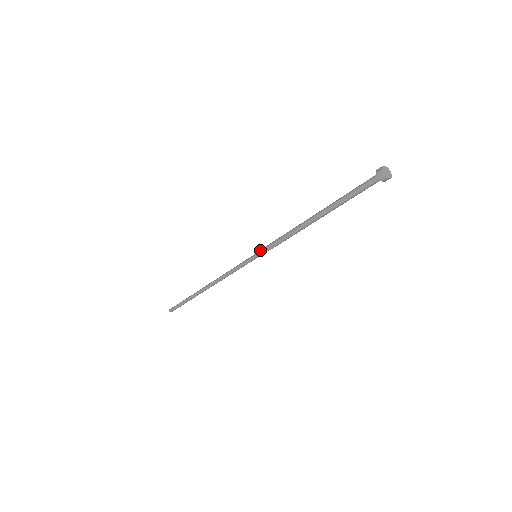
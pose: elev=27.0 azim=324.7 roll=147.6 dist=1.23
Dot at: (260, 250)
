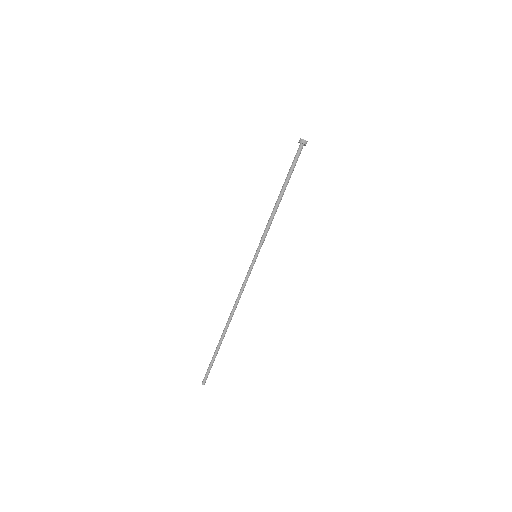
Dot at: (259, 249)
